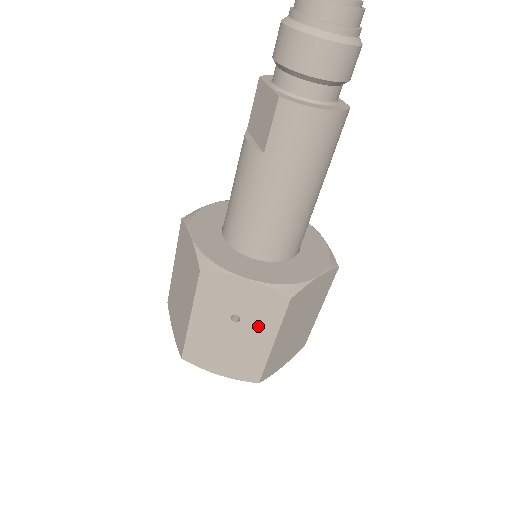
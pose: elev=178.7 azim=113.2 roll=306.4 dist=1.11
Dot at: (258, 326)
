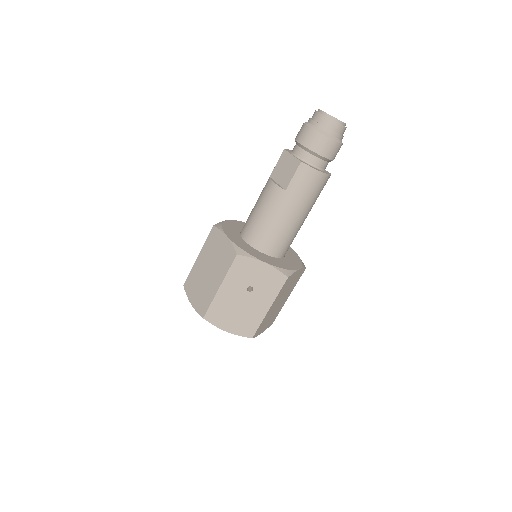
Dot at: (263, 295)
